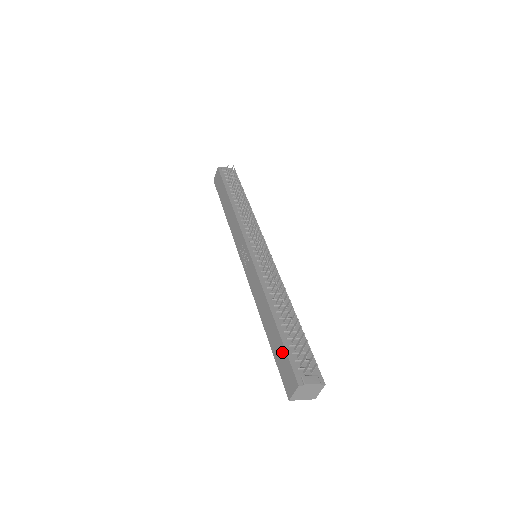
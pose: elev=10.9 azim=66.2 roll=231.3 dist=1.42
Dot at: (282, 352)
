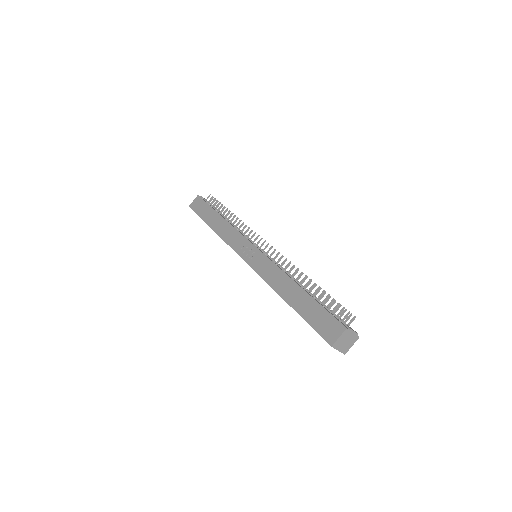
Dot at: (318, 310)
